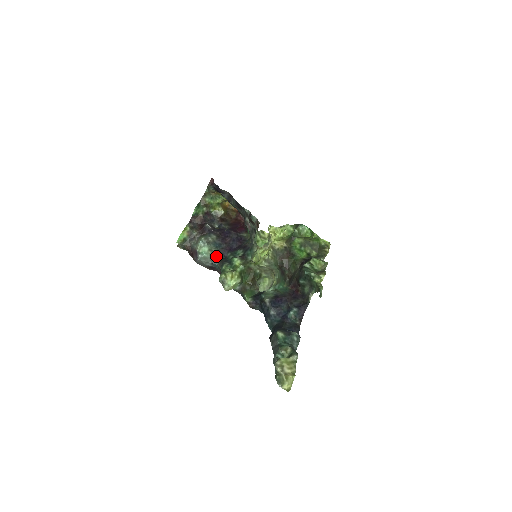
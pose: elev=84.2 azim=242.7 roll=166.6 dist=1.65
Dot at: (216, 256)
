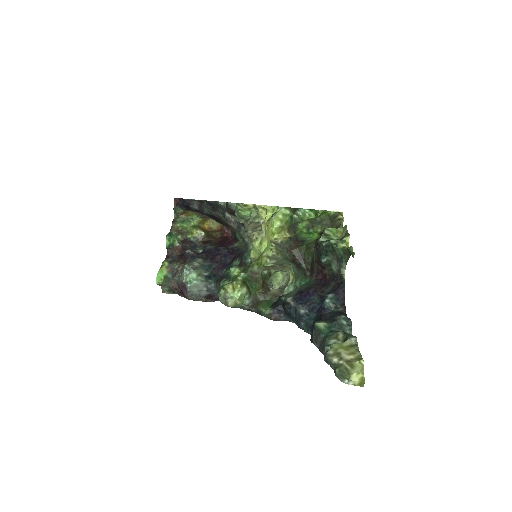
Dot at: (209, 279)
